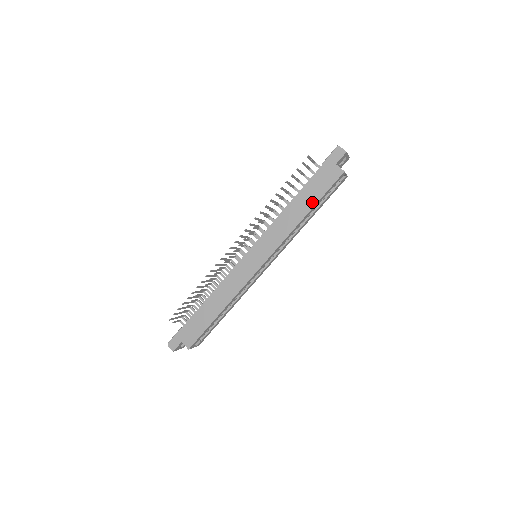
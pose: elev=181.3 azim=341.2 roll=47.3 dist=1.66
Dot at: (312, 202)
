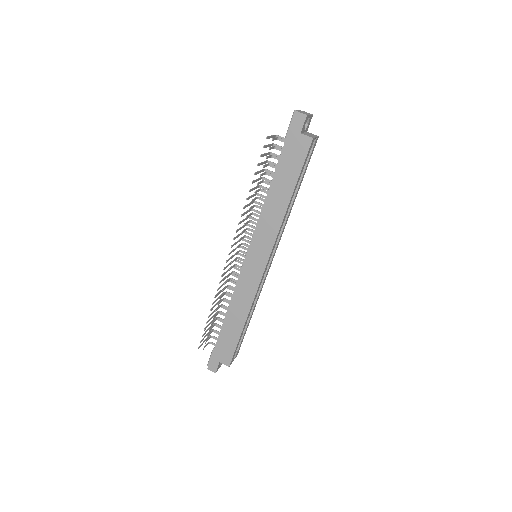
Dot at: (291, 184)
